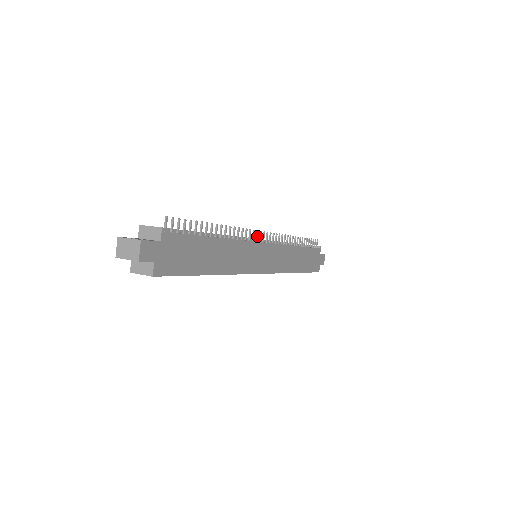
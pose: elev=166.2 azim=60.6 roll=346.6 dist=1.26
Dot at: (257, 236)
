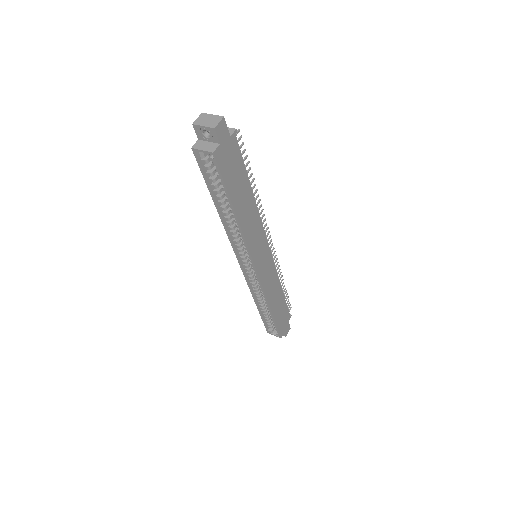
Dot at: (267, 235)
